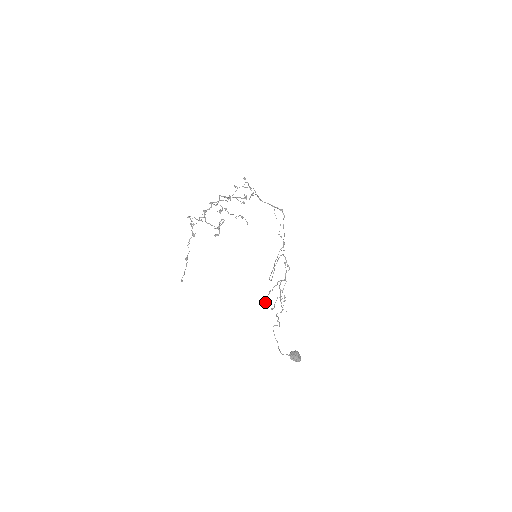
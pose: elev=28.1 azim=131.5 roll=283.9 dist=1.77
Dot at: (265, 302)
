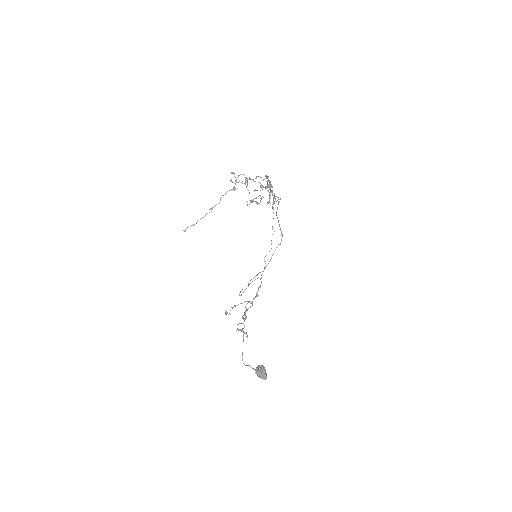
Dot at: (227, 313)
